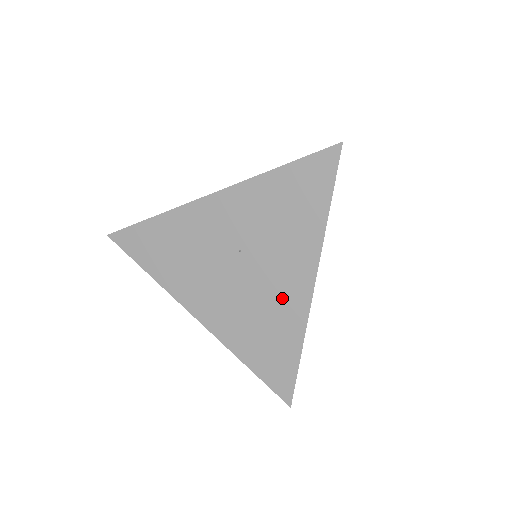
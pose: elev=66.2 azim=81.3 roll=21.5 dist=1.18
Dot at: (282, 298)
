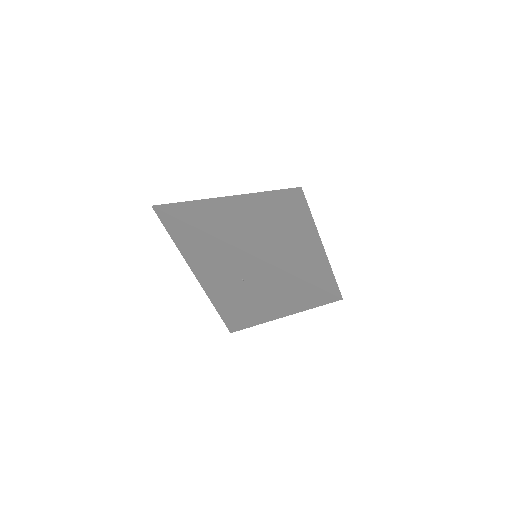
Dot at: (255, 309)
